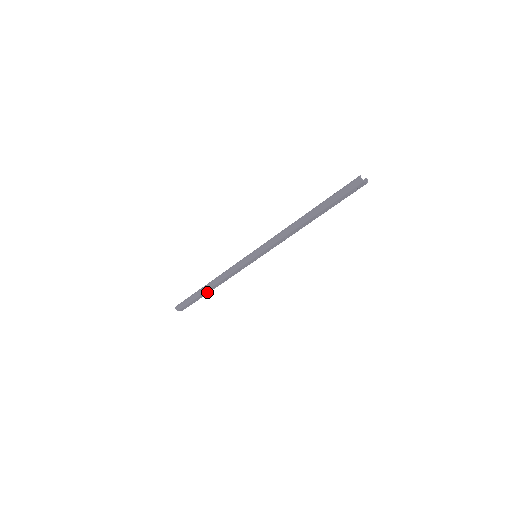
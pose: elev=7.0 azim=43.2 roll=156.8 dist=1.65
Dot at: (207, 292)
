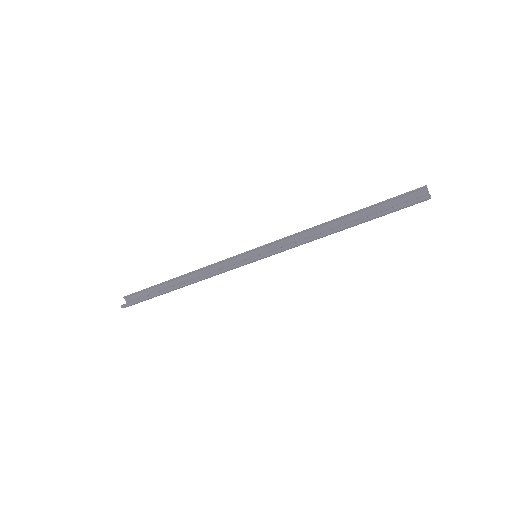
Dot at: occluded
